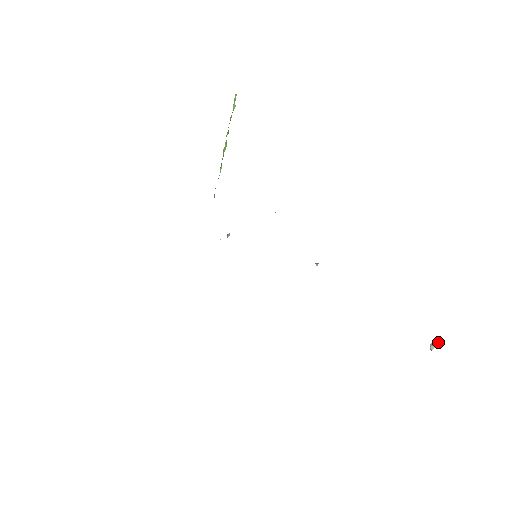
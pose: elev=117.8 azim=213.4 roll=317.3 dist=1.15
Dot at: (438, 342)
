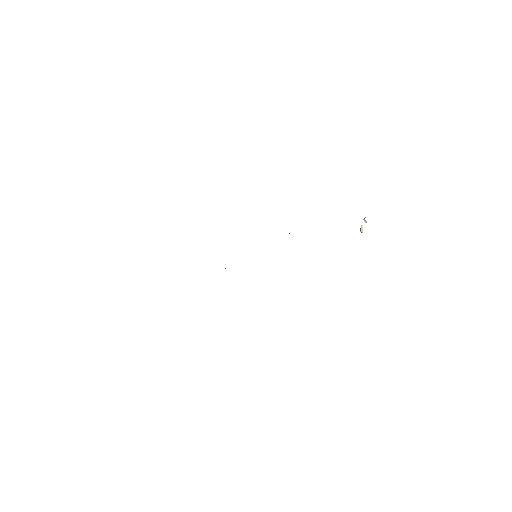
Dot at: (362, 226)
